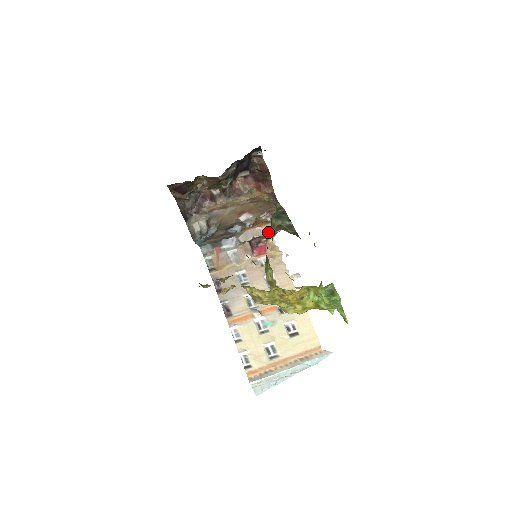
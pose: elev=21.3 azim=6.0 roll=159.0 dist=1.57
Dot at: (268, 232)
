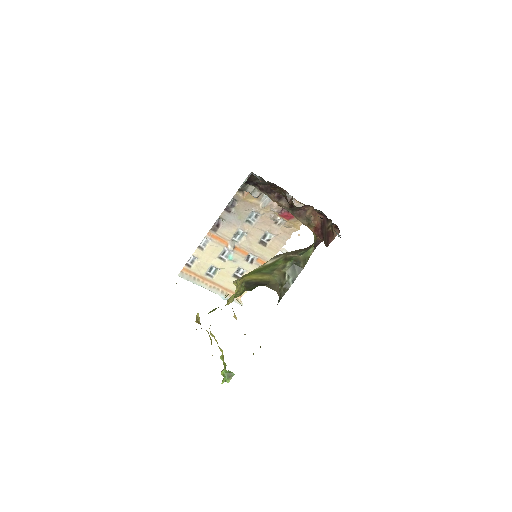
Dot at: occluded
